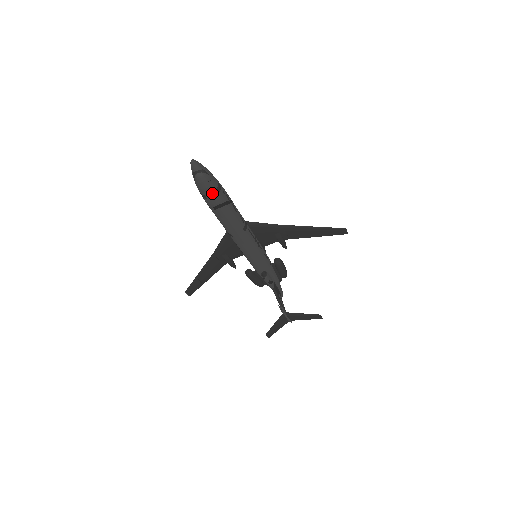
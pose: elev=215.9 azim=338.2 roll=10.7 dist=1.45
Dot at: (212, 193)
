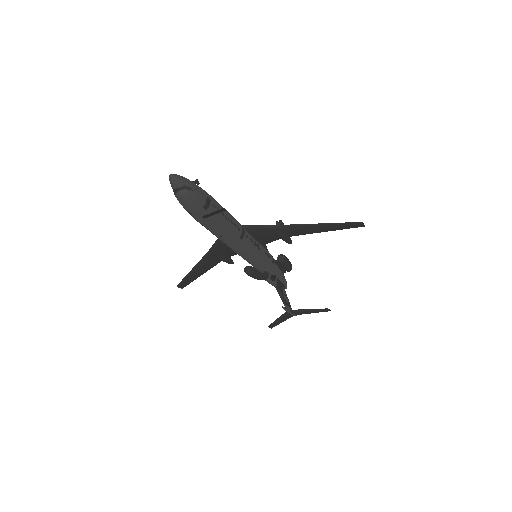
Dot at: (199, 210)
